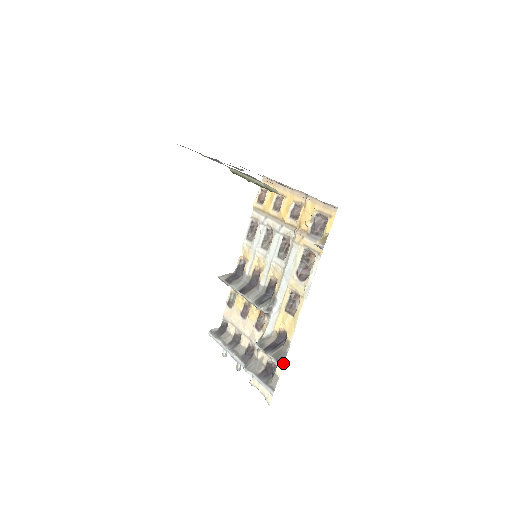
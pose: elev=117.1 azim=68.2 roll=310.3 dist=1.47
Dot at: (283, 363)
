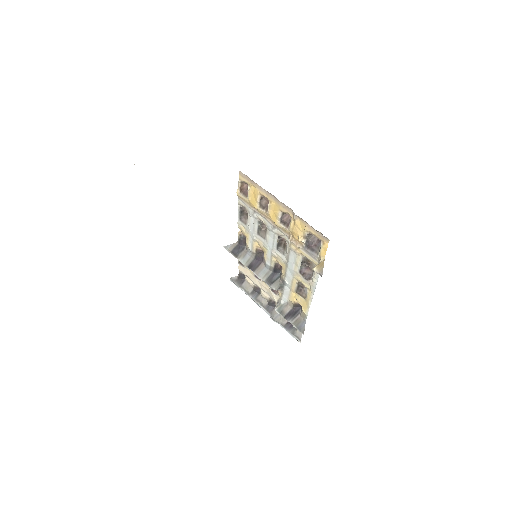
Dot at: occluded
